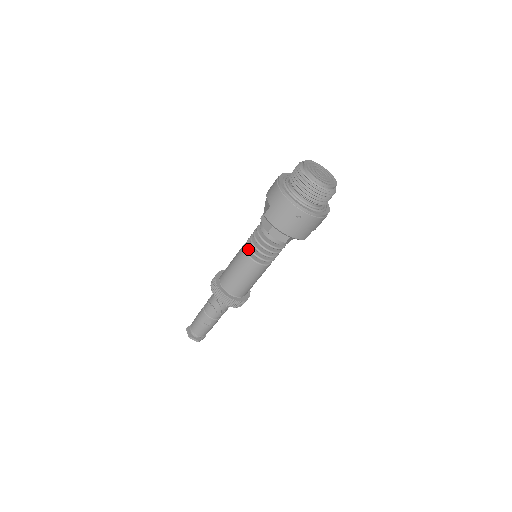
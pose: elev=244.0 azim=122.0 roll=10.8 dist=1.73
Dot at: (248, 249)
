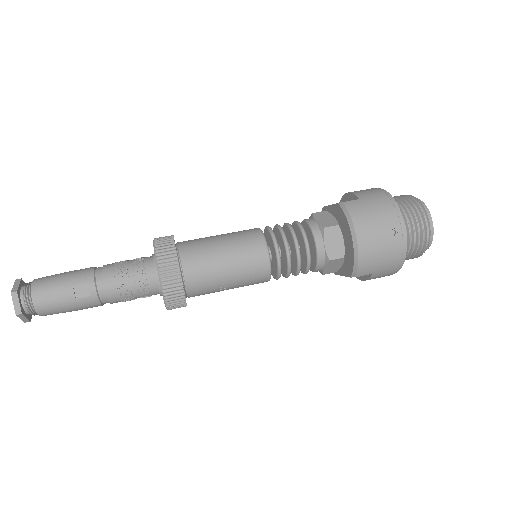
Dot at: occluded
